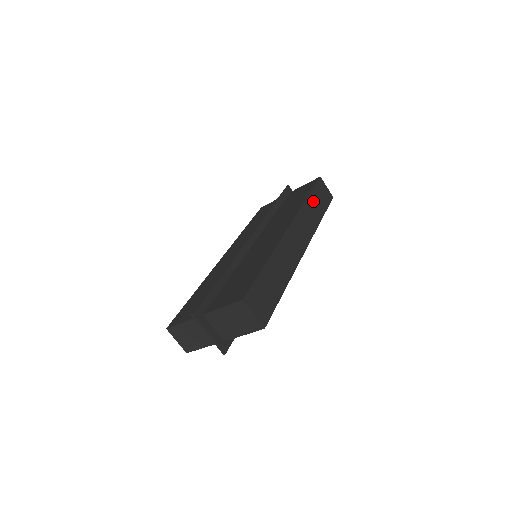
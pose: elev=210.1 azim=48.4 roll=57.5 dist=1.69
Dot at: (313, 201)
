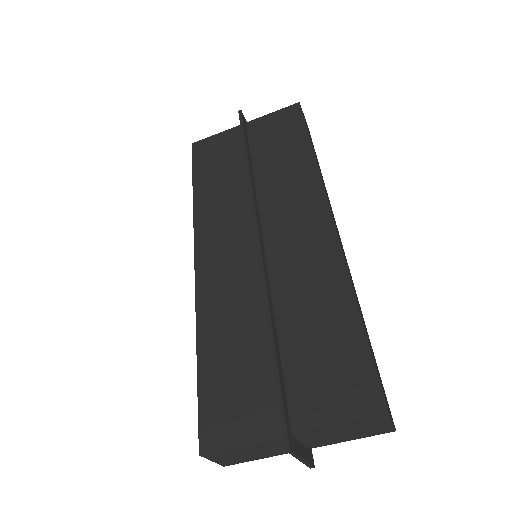
Dot at: (314, 152)
